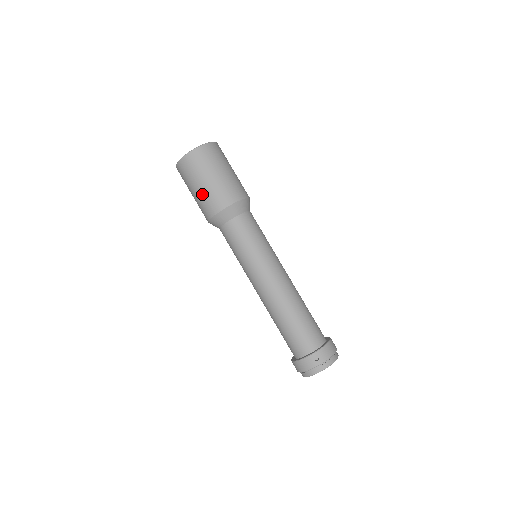
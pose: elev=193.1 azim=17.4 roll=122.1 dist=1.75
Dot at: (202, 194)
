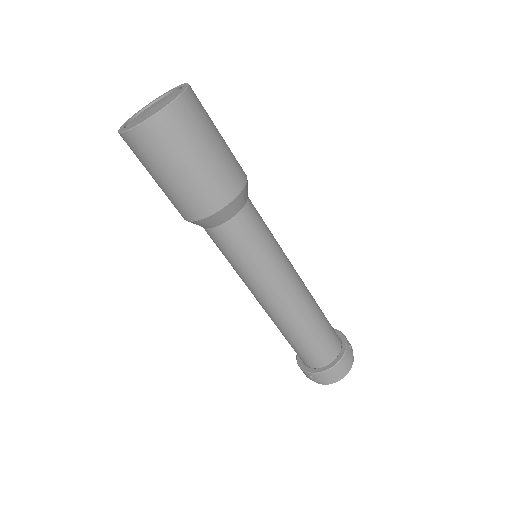
Dot at: occluded
